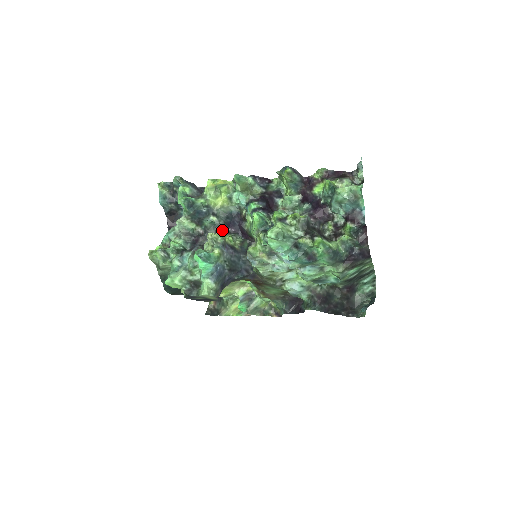
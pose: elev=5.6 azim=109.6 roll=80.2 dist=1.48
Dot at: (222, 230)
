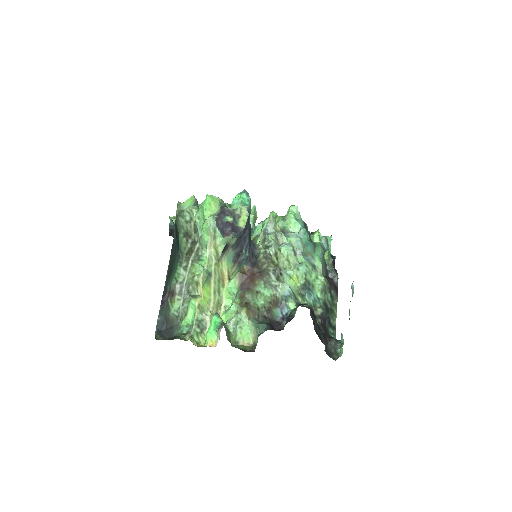
Dot at: occluded
